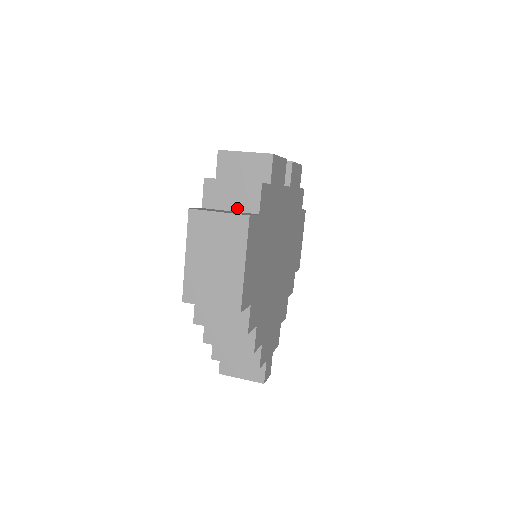
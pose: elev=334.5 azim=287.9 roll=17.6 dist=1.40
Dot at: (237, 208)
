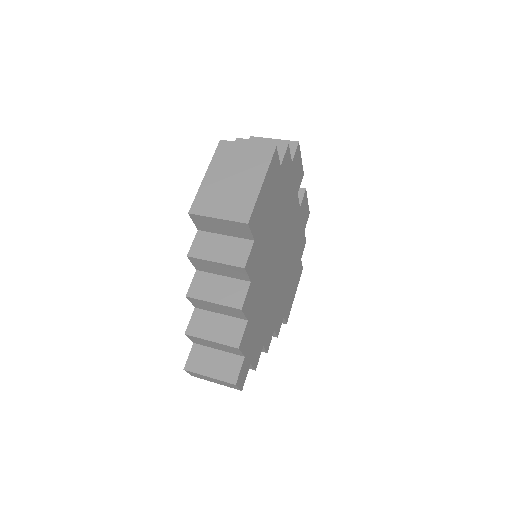
Dot at: occluded
